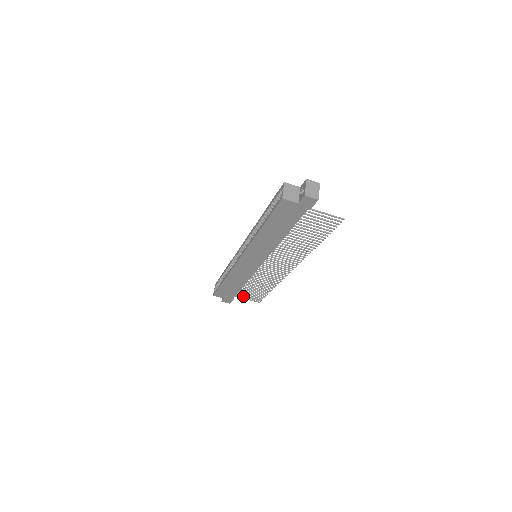
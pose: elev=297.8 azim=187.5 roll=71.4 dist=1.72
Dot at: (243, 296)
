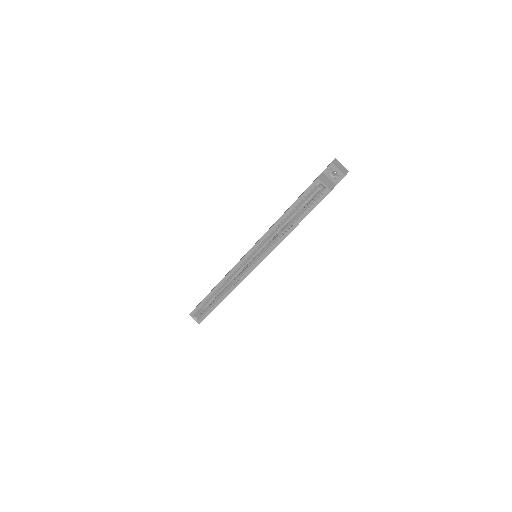
Dot at: occluded
